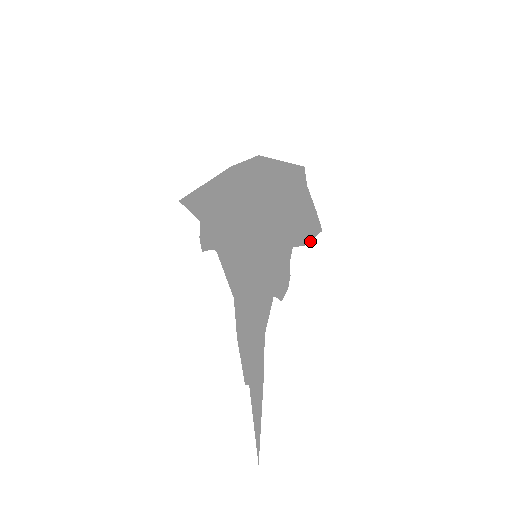
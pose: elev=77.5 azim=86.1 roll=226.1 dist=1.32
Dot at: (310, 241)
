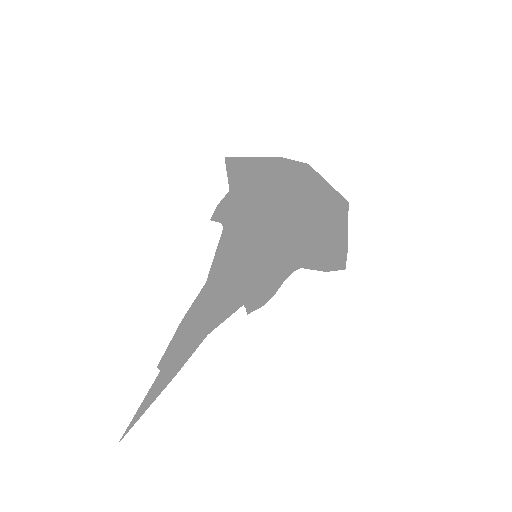
Dot at: (330, 270)
